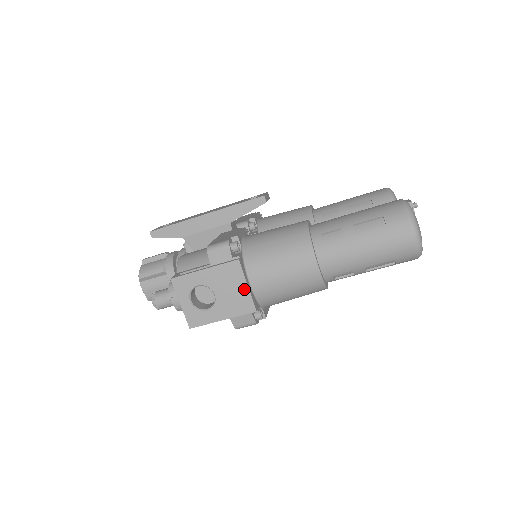
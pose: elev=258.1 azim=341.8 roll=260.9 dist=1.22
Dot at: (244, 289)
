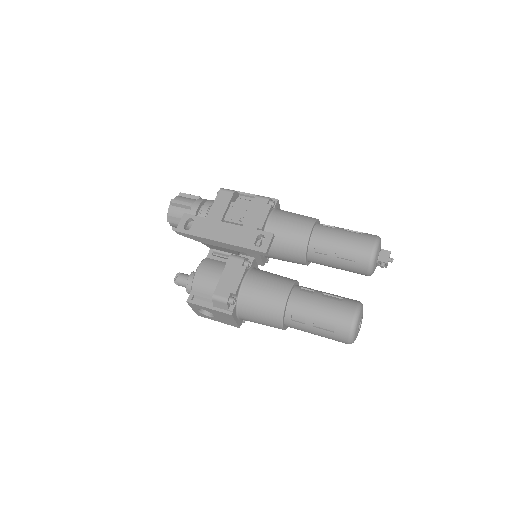
Dot at: (233, 322)
